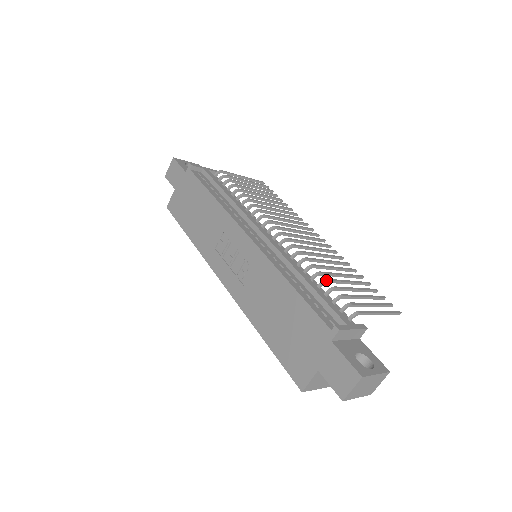
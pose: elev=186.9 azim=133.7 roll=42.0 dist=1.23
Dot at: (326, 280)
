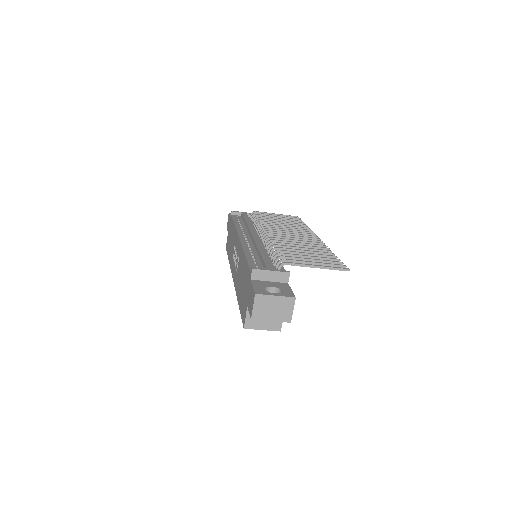
Dot at: (276, 250)
